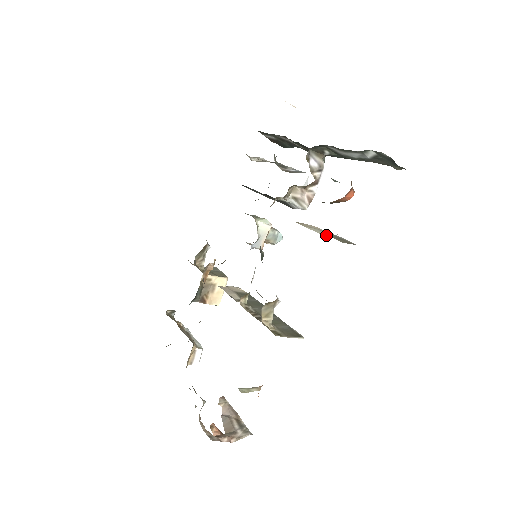
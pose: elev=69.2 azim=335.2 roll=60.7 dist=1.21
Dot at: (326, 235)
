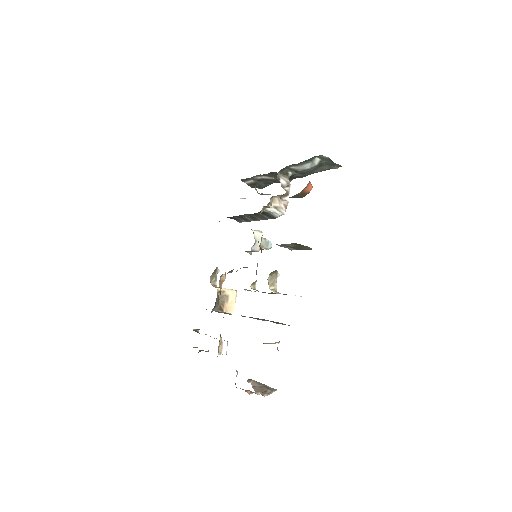
Dot at: occluded
